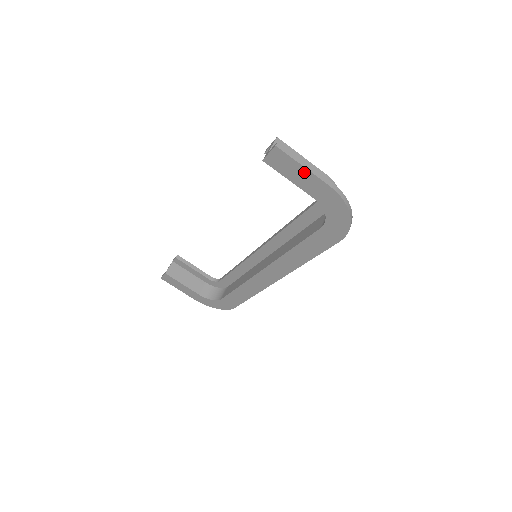
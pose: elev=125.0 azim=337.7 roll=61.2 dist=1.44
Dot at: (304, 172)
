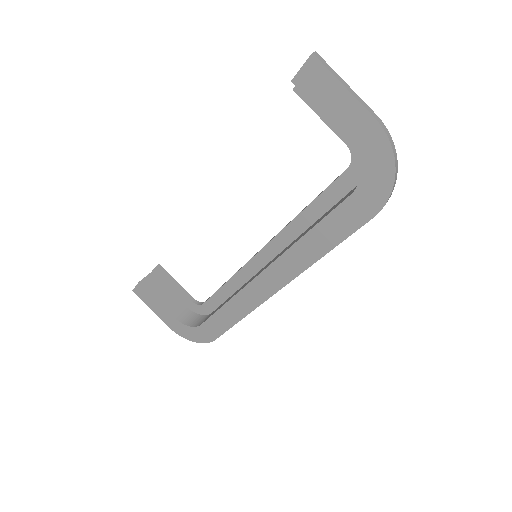
Dot at: (343, 96)
